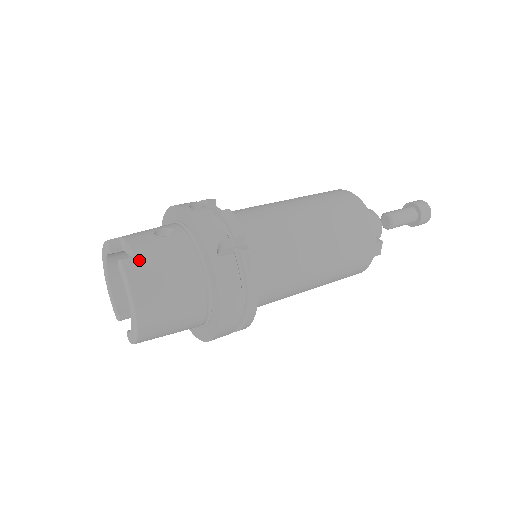
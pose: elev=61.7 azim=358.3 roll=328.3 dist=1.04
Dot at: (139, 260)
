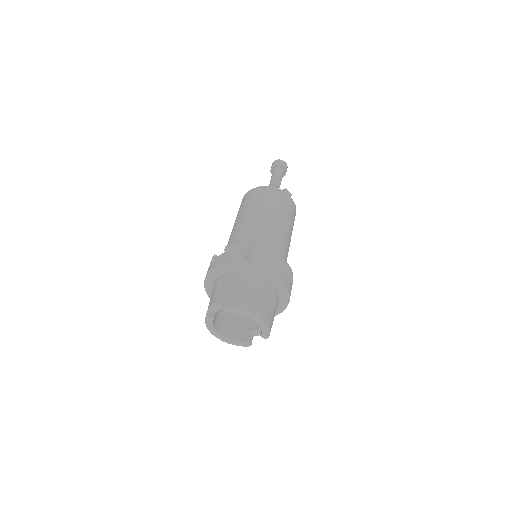
Dot at: (228, 299)
